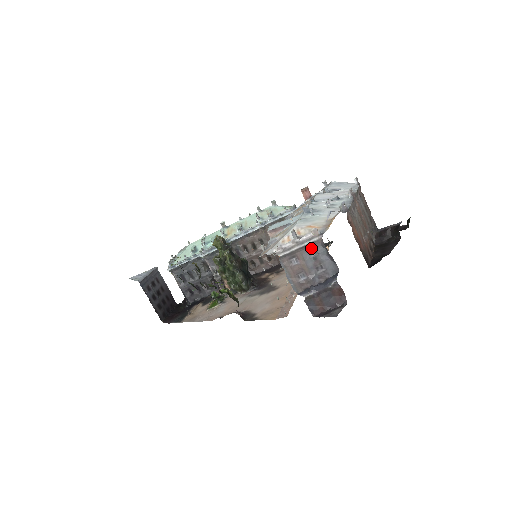
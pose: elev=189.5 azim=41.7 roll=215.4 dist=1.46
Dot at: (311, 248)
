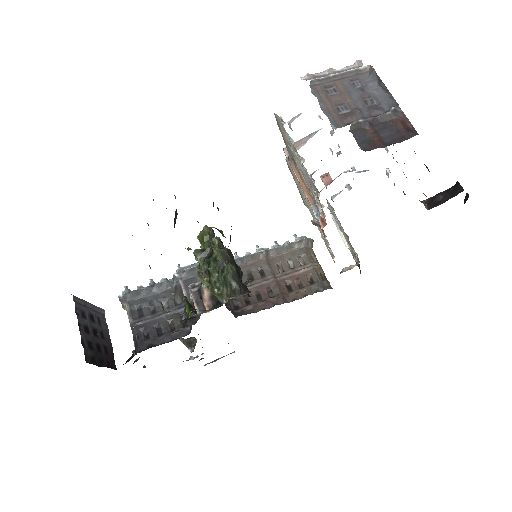
Dot at: (355, 79)
